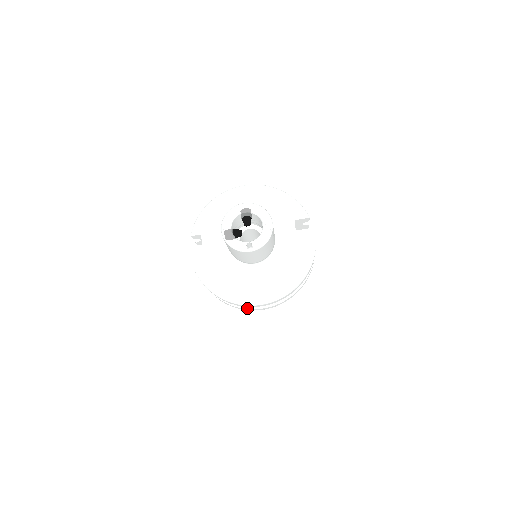
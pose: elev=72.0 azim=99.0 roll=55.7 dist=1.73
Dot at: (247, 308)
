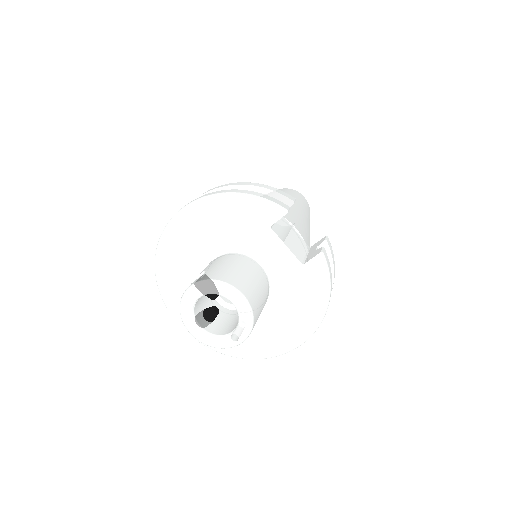
Dot at: occluded
